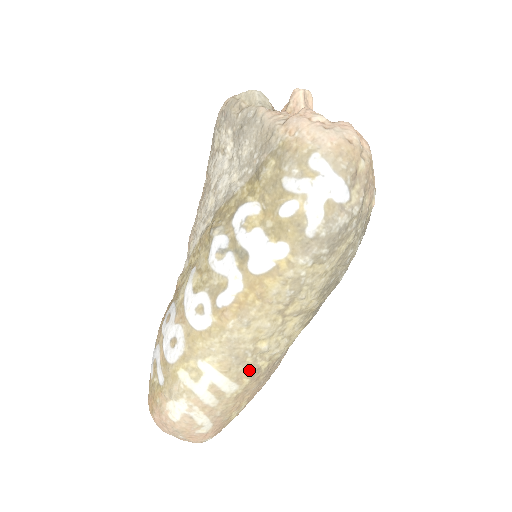
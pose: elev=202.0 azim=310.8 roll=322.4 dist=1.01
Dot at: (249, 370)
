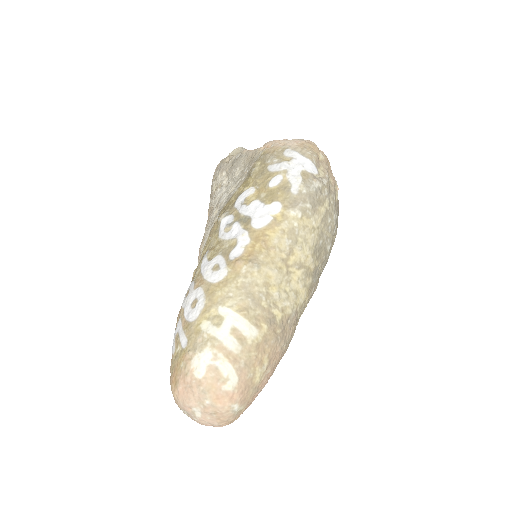
Dot at: (265, 315)
